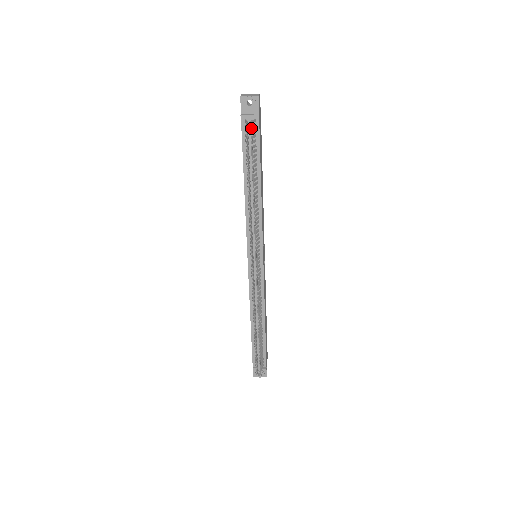
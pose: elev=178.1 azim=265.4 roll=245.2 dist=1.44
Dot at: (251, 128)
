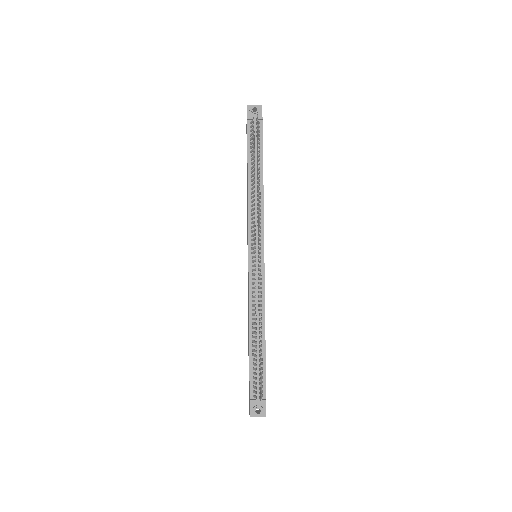
Dot at: occluded
